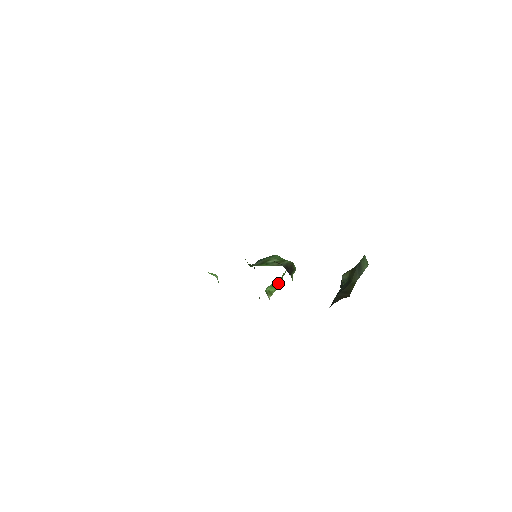
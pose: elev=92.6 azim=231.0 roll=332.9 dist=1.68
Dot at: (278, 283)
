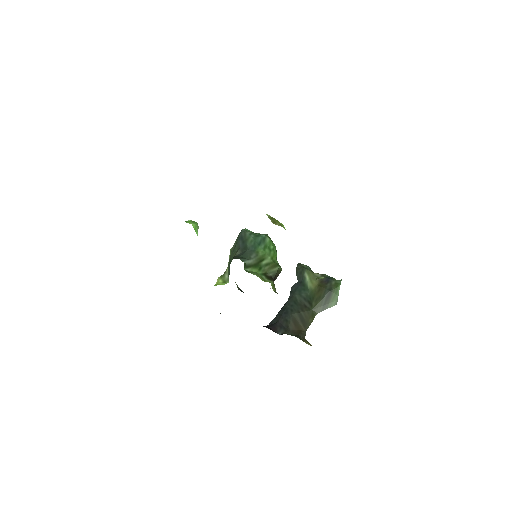
Dot at: occluded
